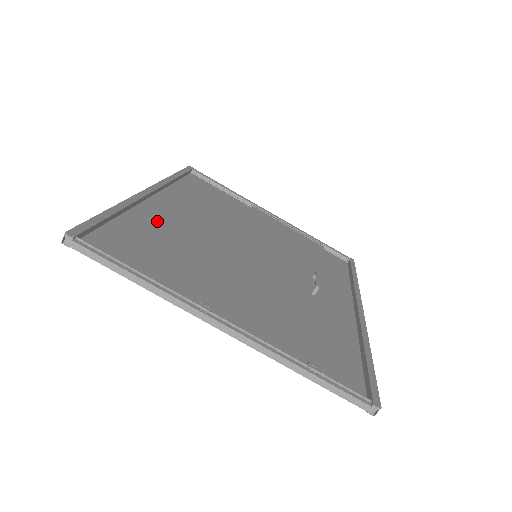
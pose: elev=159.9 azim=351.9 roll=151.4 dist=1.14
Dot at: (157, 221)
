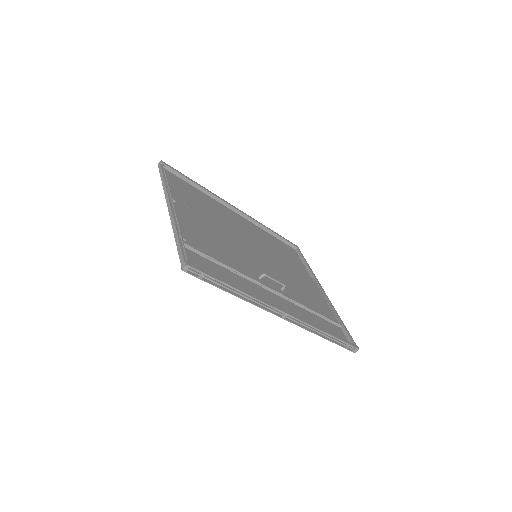
Dot at: (219, 208)
